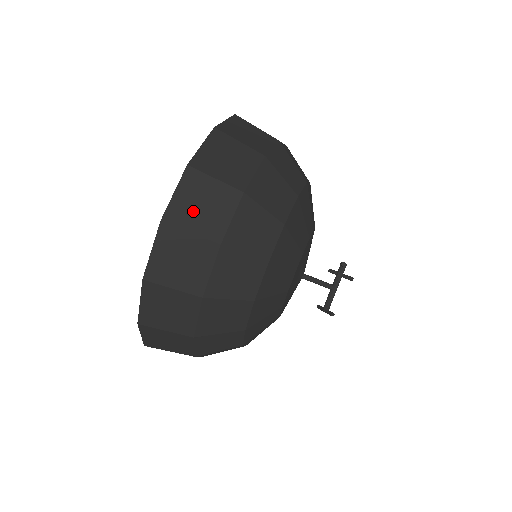
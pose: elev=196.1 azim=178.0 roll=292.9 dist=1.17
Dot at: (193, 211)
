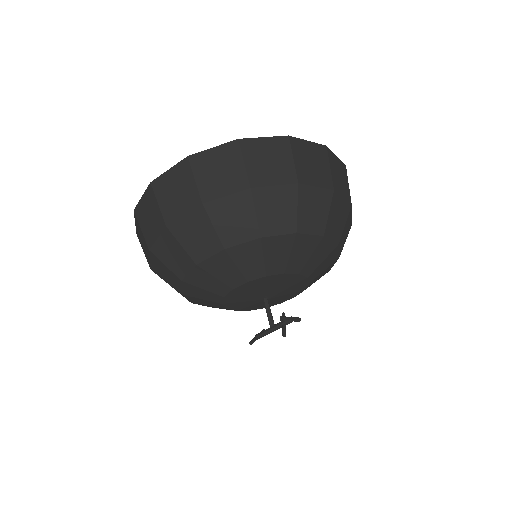
Dot at: (169, 191)
